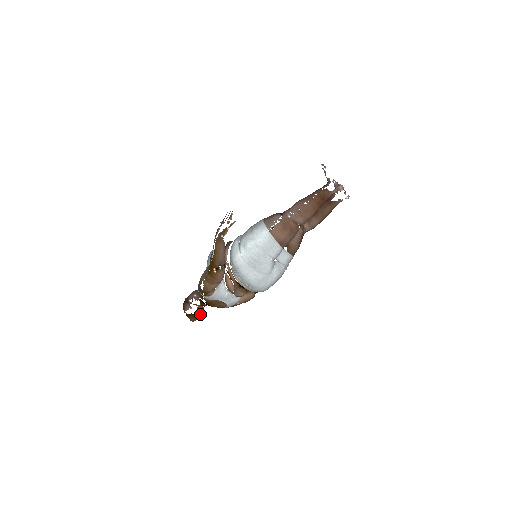
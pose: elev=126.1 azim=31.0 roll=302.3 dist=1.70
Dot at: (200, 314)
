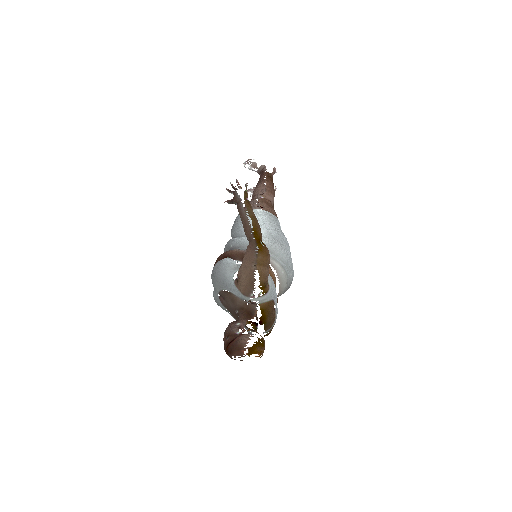
Dot at: (262, 340)
